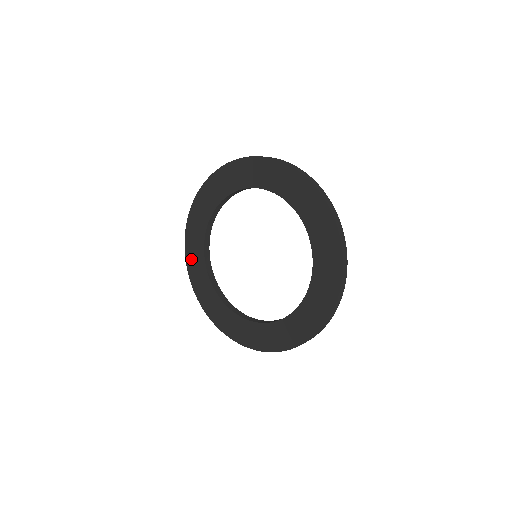
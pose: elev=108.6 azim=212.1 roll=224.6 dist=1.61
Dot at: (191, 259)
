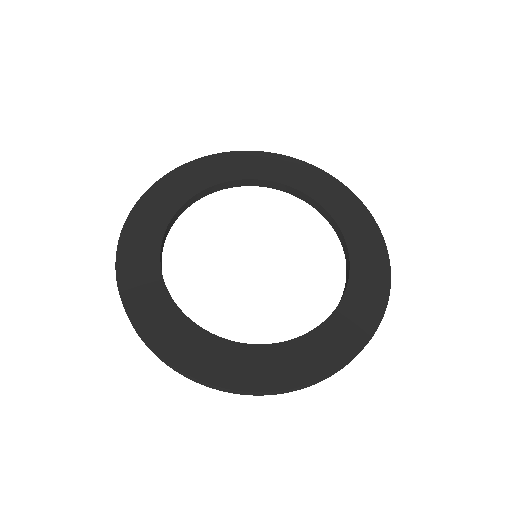
Dot at: (173, 182)
